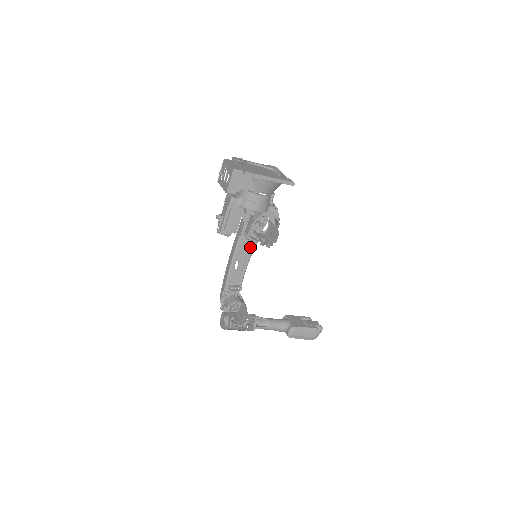
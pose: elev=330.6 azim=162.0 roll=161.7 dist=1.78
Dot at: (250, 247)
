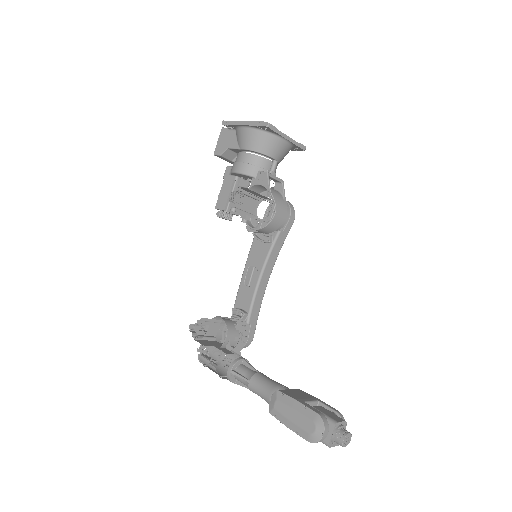
Dot at: (263, 252)
